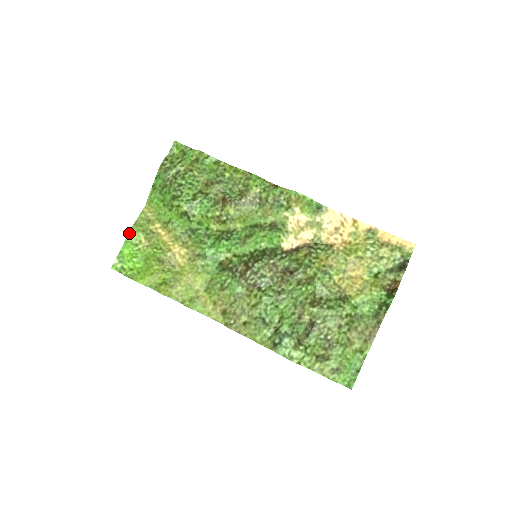
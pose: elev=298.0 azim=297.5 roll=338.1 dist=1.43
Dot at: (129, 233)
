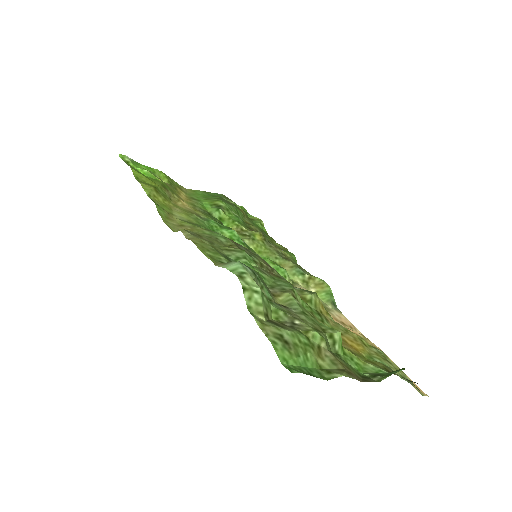
Dot at: (160, 171)
